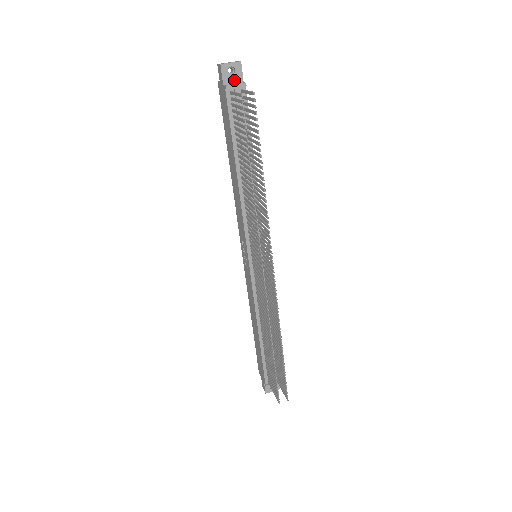
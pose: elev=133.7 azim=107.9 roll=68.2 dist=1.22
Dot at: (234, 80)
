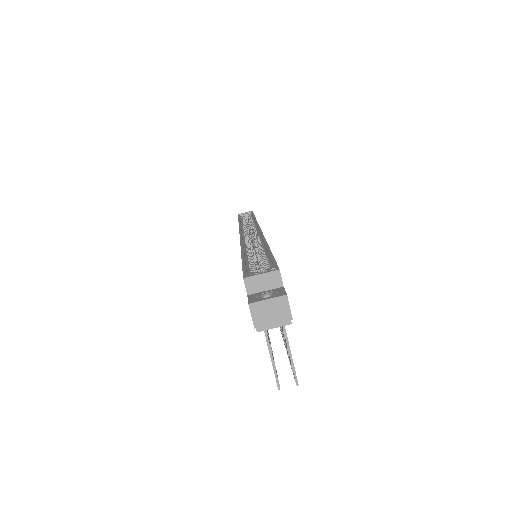
Dot at: occluded
